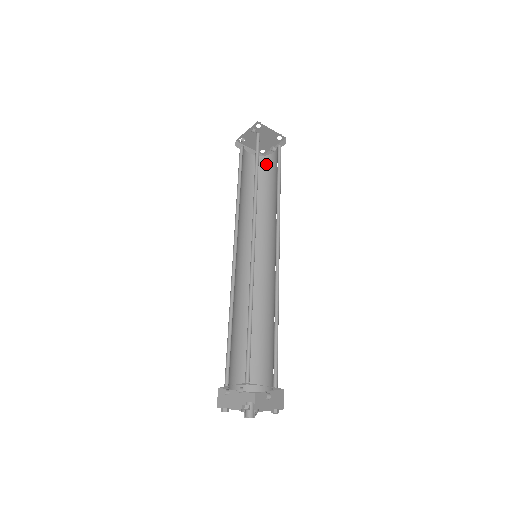
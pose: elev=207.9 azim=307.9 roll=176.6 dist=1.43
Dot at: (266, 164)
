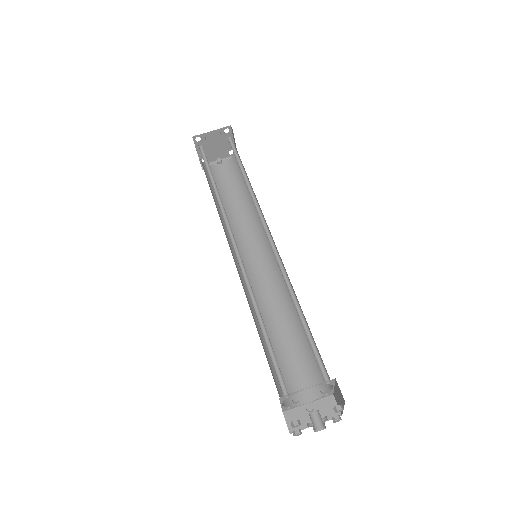
Dot at: (214, 173)
